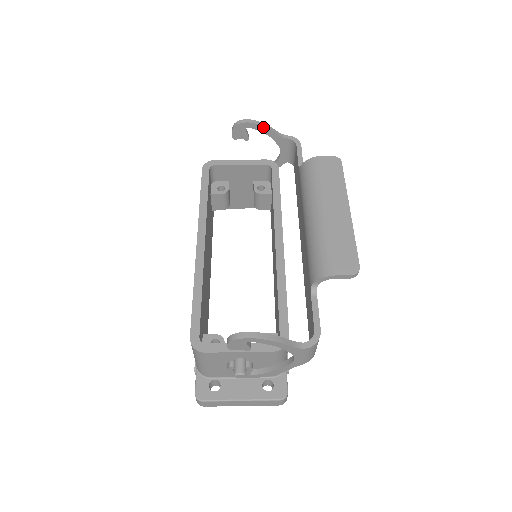
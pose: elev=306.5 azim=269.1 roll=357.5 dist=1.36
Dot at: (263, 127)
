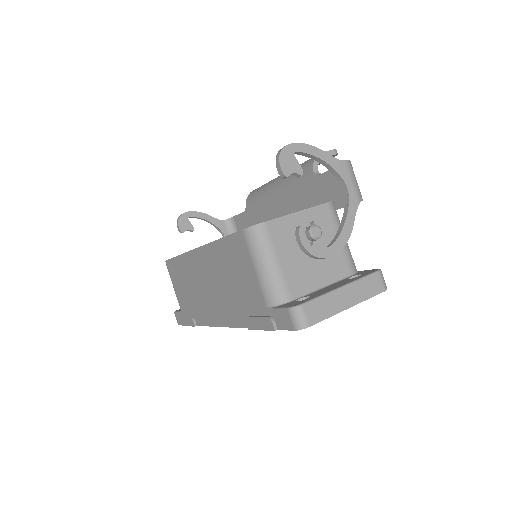
Dot at: (201, 213)
